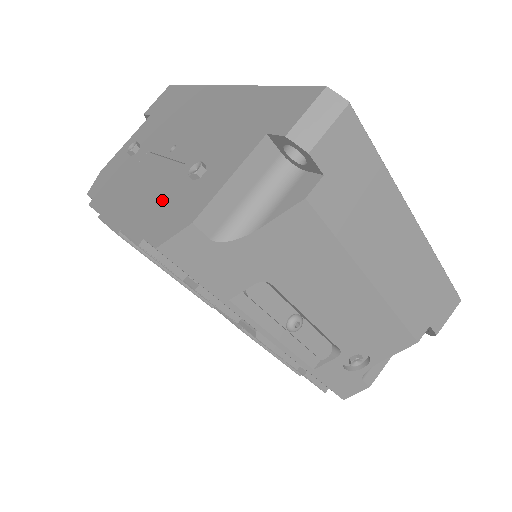
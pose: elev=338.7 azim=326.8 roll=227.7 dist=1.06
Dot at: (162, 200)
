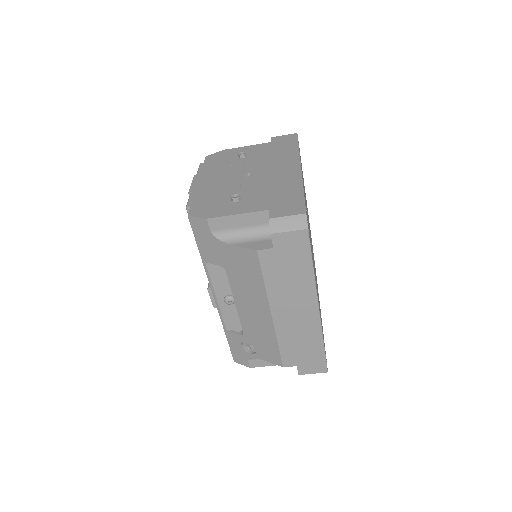
Dot at: (215, 196)
